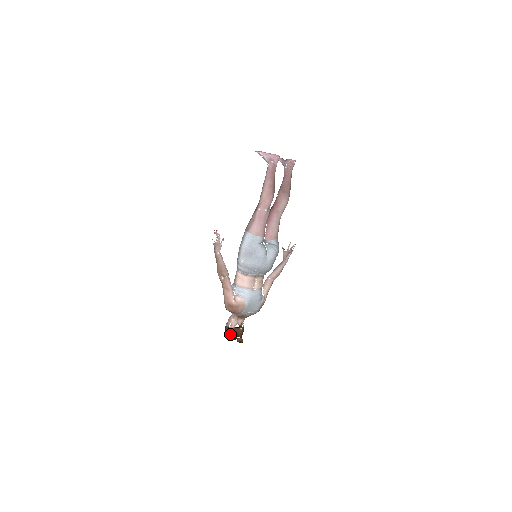
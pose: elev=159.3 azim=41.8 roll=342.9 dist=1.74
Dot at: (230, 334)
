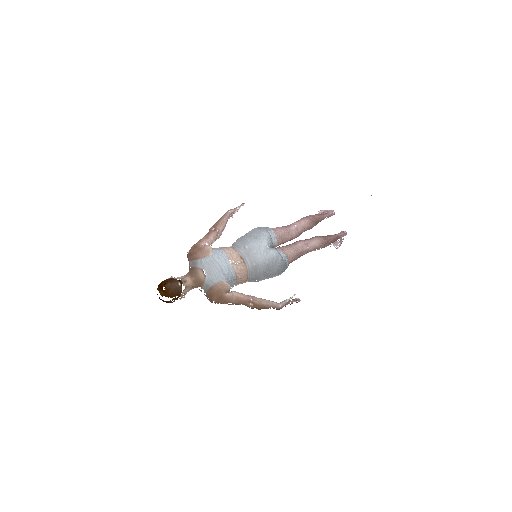
Dot at: (164, 281)
